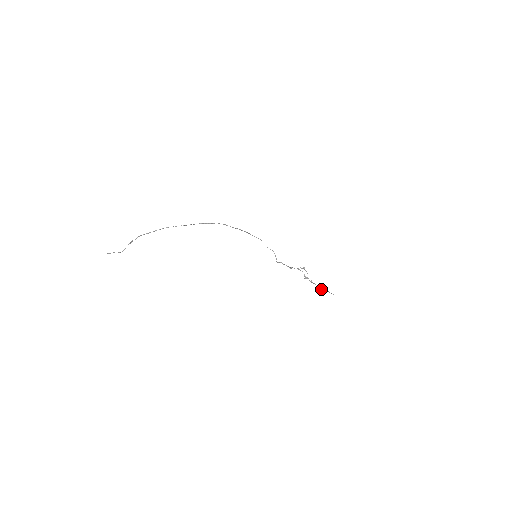
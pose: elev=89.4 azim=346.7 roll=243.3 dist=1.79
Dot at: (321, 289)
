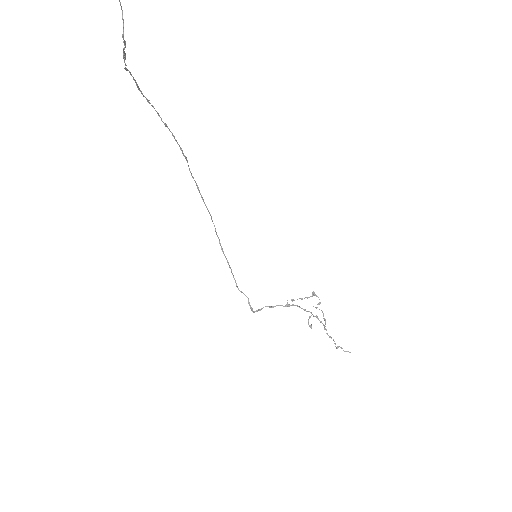
Dot at: (334, 343)
